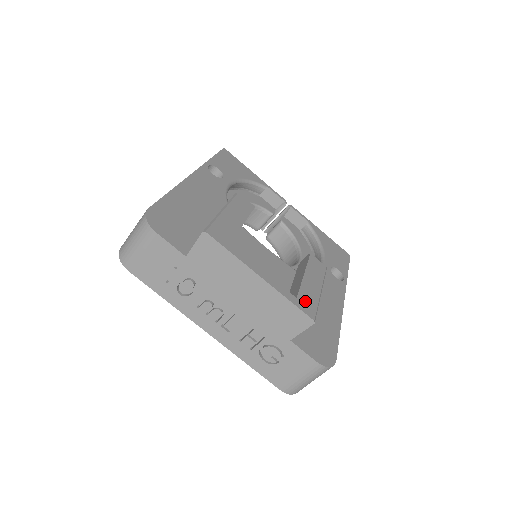
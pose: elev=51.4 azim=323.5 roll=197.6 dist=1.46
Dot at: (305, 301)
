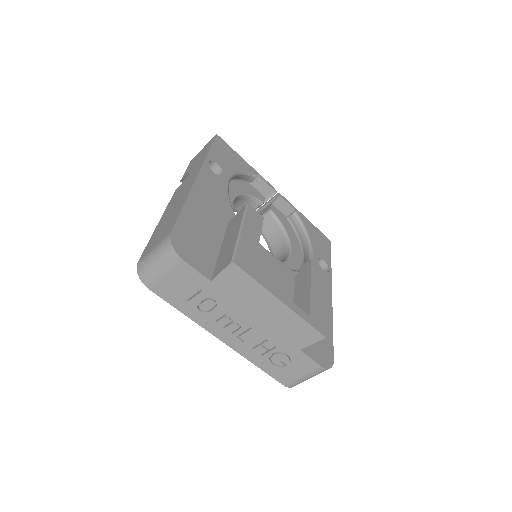
Dot at: (316, 317)
